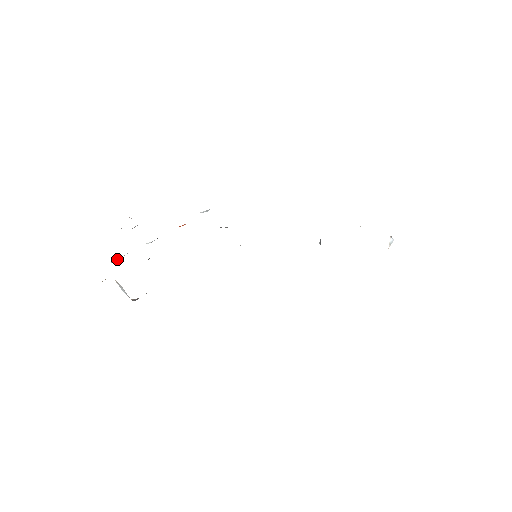
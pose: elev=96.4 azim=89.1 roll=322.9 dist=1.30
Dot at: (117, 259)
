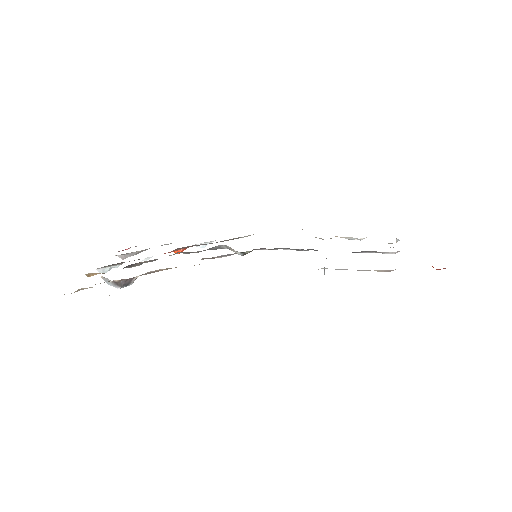
Dot at: (106, 268)
